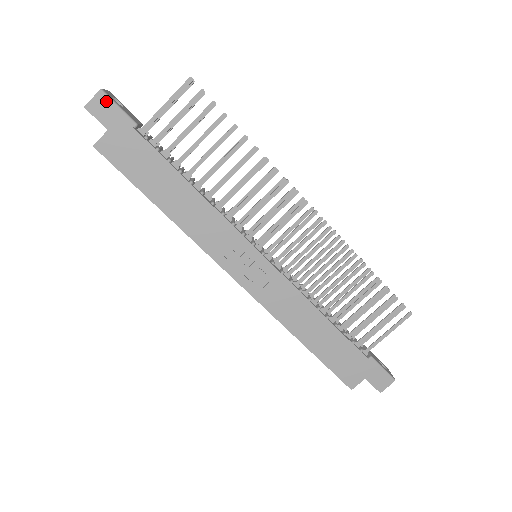
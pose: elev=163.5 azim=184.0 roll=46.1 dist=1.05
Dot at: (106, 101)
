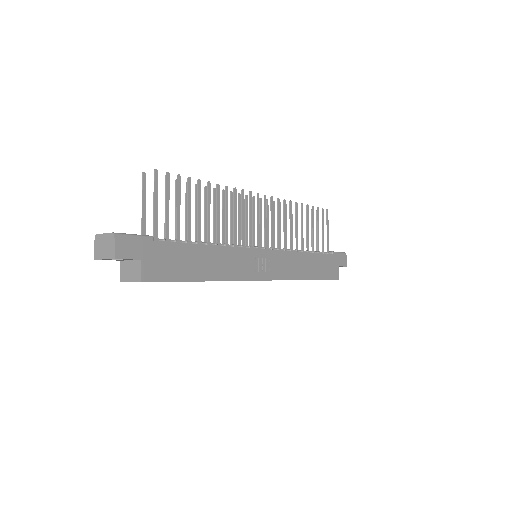
Dot at: (125, 239)
